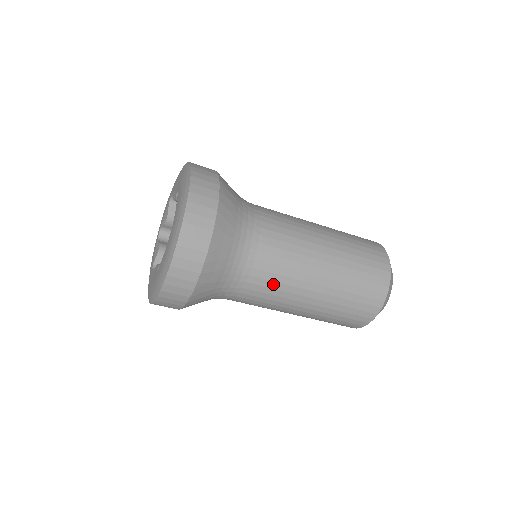
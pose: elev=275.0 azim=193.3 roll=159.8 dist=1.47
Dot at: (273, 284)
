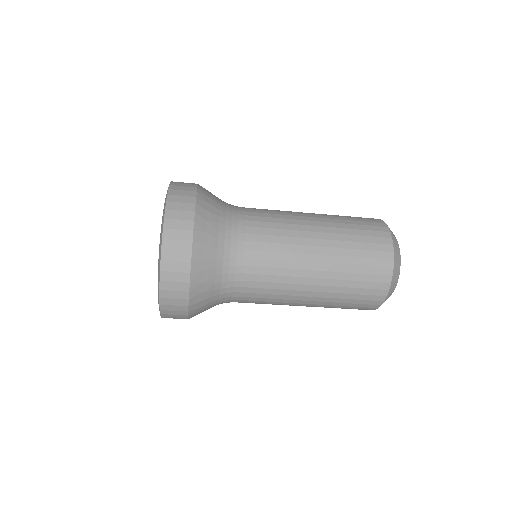
Dot at: (272, 246)
